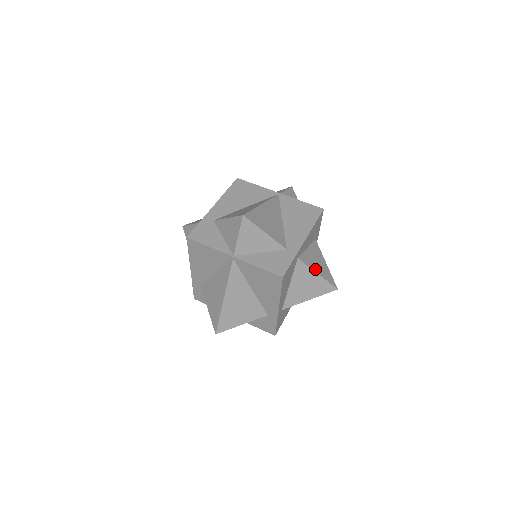
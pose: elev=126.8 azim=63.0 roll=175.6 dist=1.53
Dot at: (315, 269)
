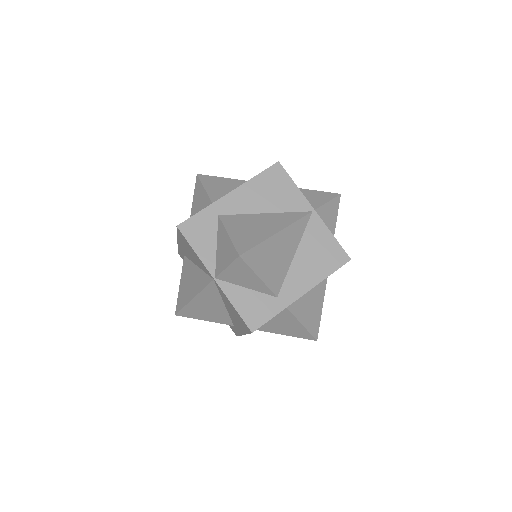
Dot at: (302, 318)
